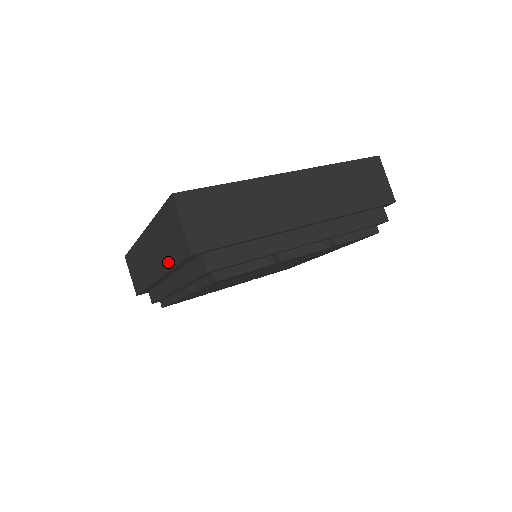
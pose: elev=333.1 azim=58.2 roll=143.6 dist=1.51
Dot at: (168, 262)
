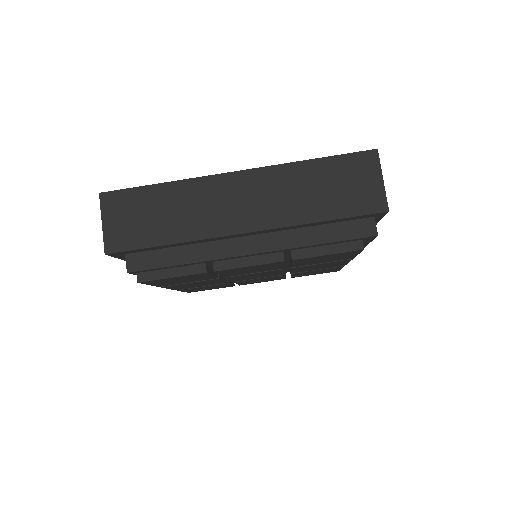
Dot at: (307, 214)
